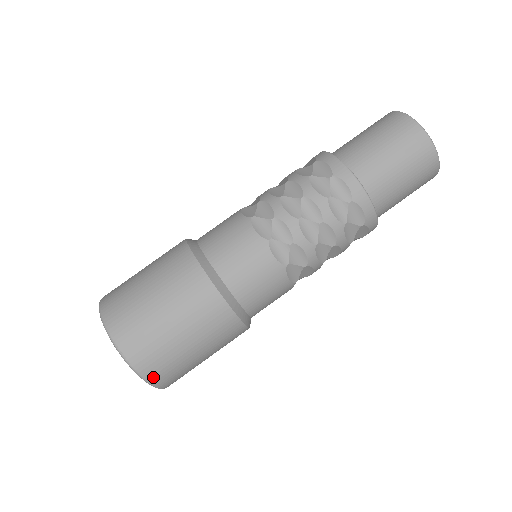
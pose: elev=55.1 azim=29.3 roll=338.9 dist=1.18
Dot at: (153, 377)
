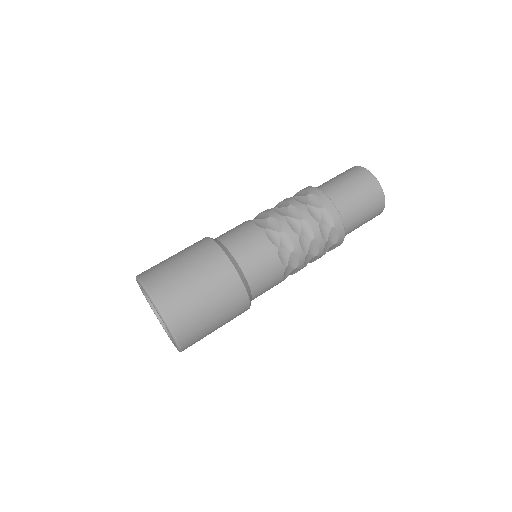
Dot at: occluded
